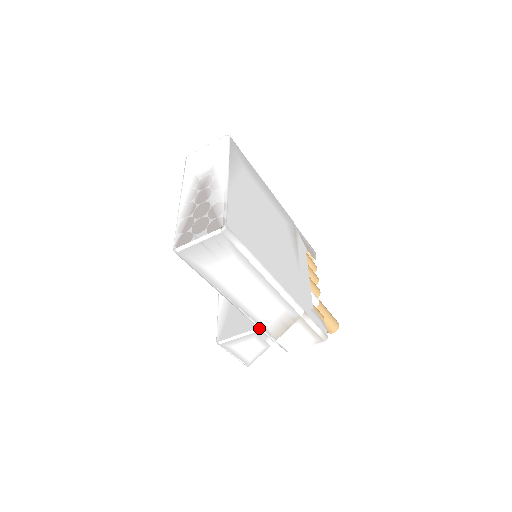
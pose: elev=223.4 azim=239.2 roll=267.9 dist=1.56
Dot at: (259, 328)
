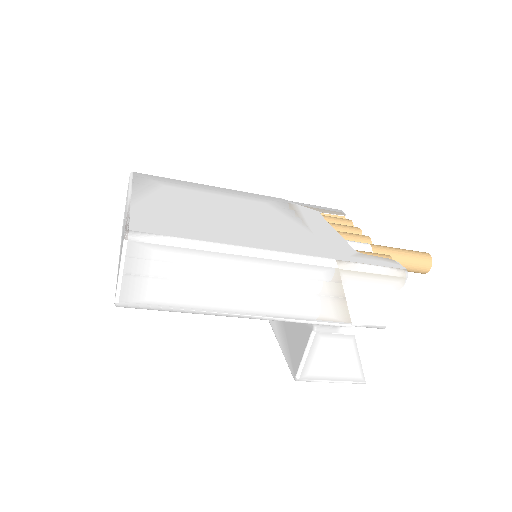
Dot at: (313, 323)
